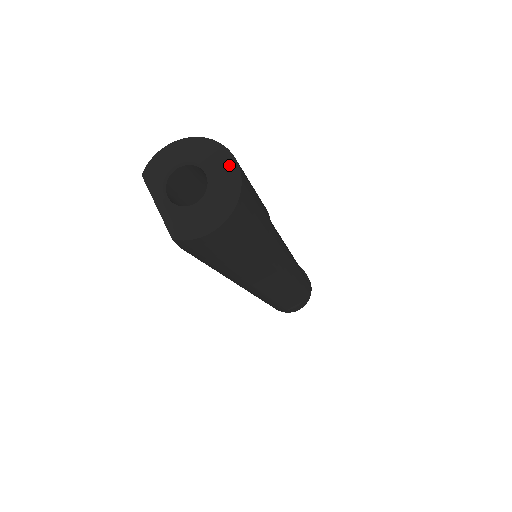
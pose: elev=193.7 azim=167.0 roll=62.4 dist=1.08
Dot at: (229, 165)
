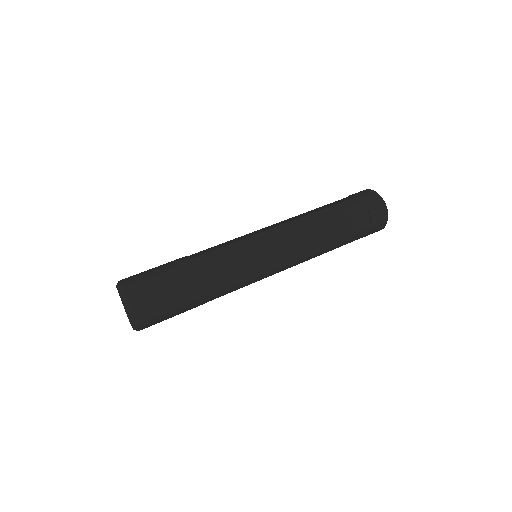
Dot at: (129, 315)
